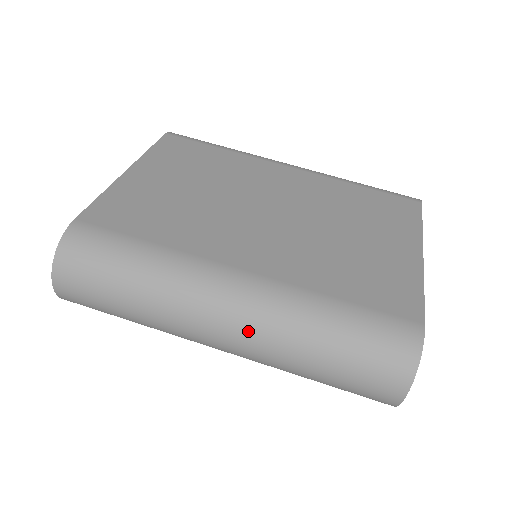
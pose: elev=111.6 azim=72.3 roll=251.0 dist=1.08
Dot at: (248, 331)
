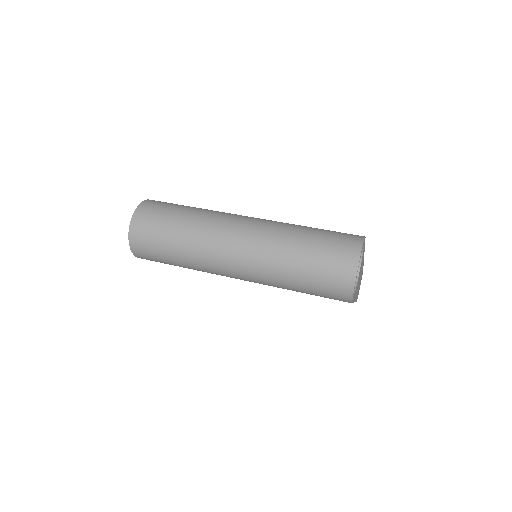
Dot at: (256, 231)
